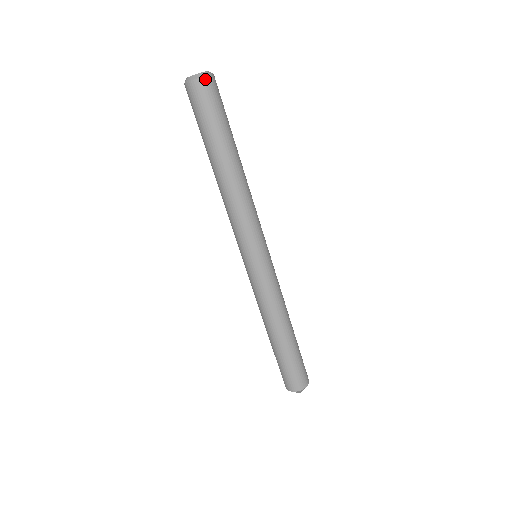
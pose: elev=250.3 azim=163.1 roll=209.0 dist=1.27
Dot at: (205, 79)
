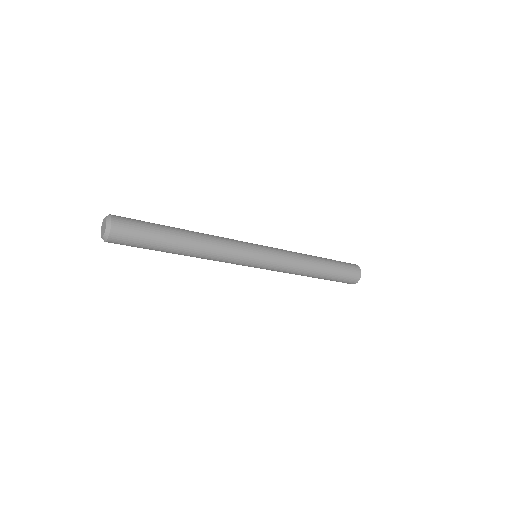
Dot at: (111, 235)
